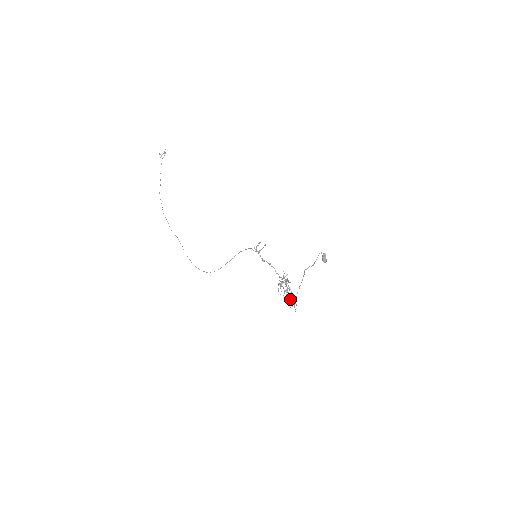
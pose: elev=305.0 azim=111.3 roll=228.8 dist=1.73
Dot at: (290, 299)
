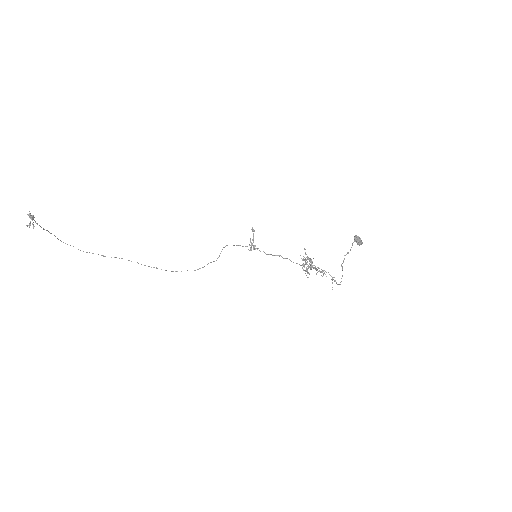
Dot at: (323, 275)
